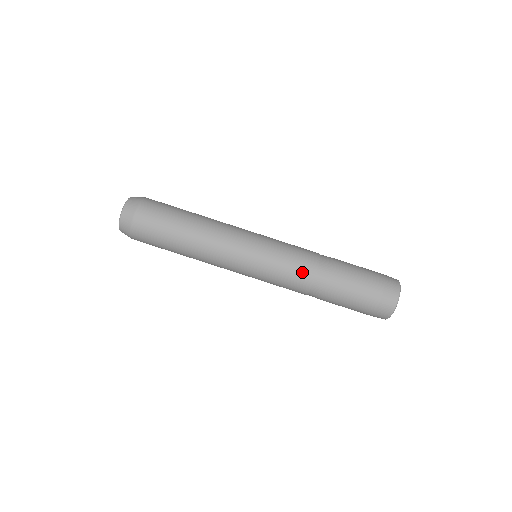
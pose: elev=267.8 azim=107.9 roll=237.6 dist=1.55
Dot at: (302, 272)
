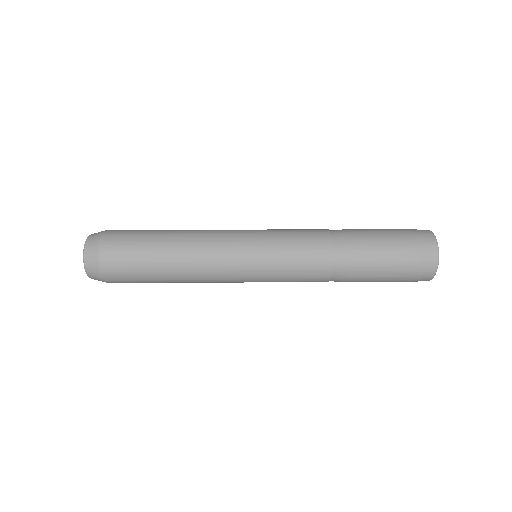
Dot at: (315, 265)
